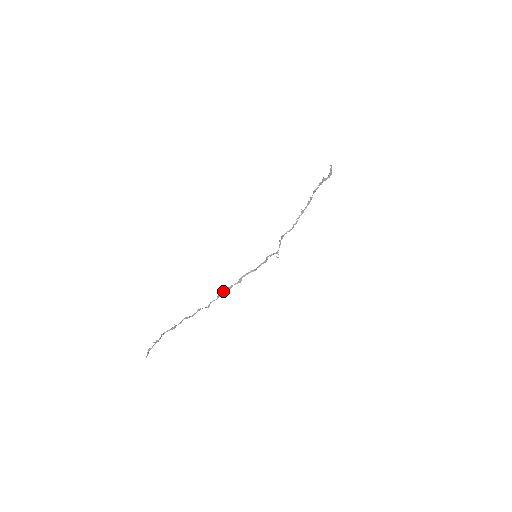
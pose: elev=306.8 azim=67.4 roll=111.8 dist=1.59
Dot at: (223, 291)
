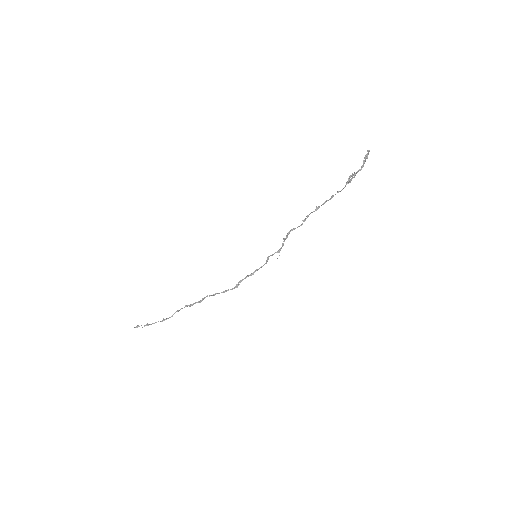
Dot at: (218, 293)
